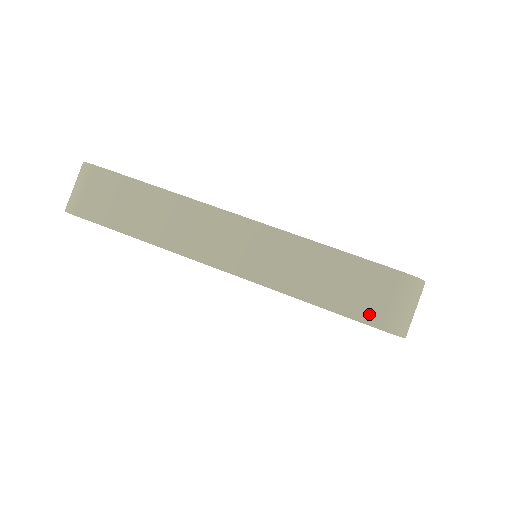
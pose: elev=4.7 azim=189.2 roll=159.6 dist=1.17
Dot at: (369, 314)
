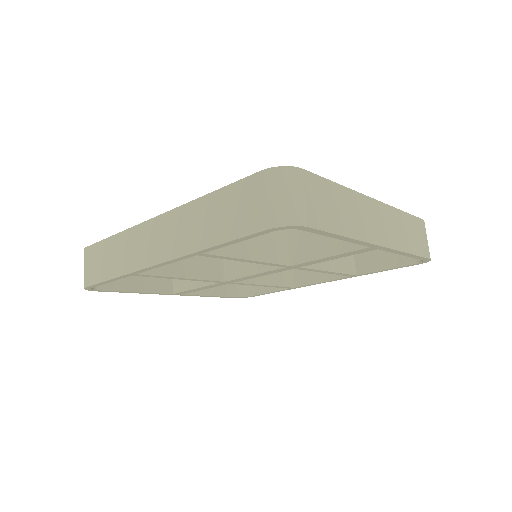
Dot at: (253, 223)
